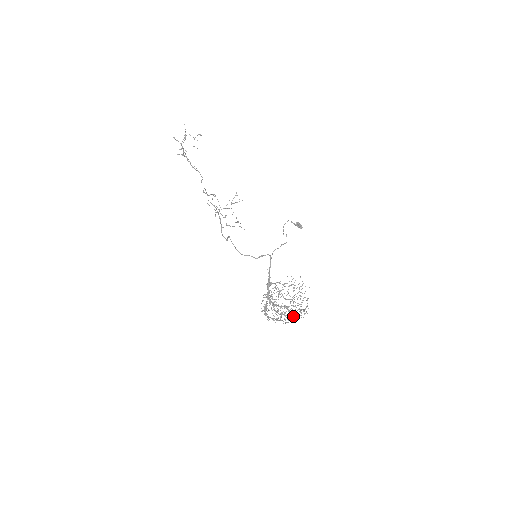
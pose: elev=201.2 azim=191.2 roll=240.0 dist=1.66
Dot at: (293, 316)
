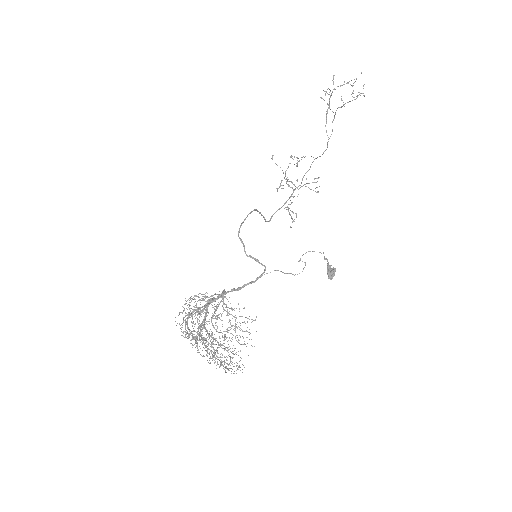
Dot at: (214, 356)
